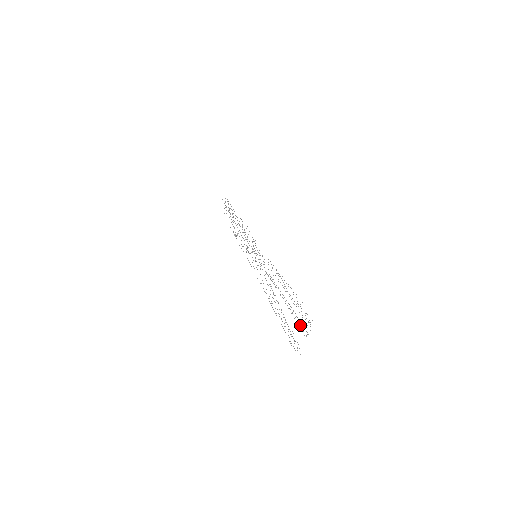
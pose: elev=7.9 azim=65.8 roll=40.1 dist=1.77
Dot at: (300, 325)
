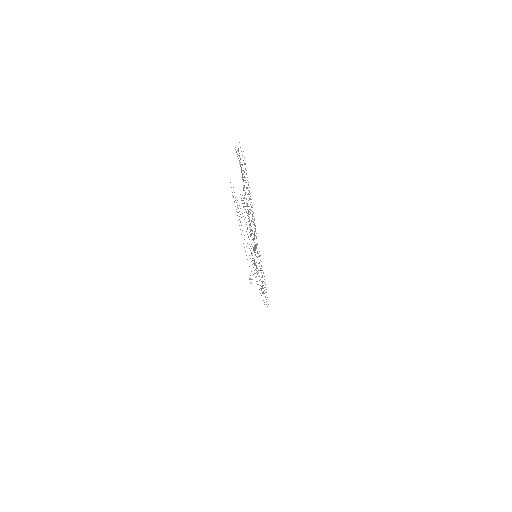
Dot at: (243, 181)
